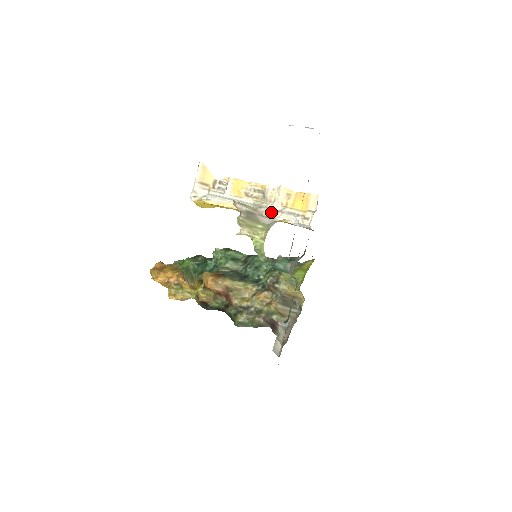
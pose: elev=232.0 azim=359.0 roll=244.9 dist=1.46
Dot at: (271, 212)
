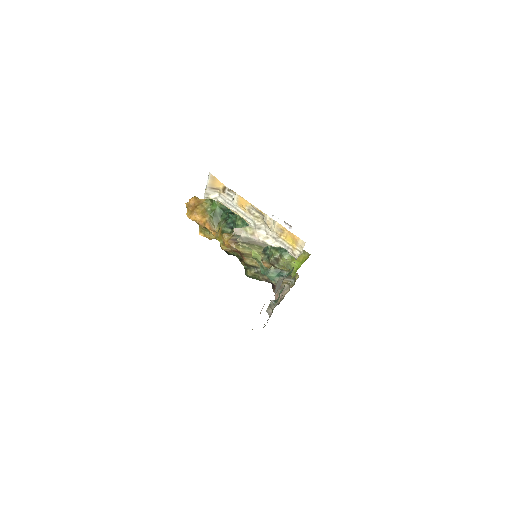
Dot at: (267, 236)
